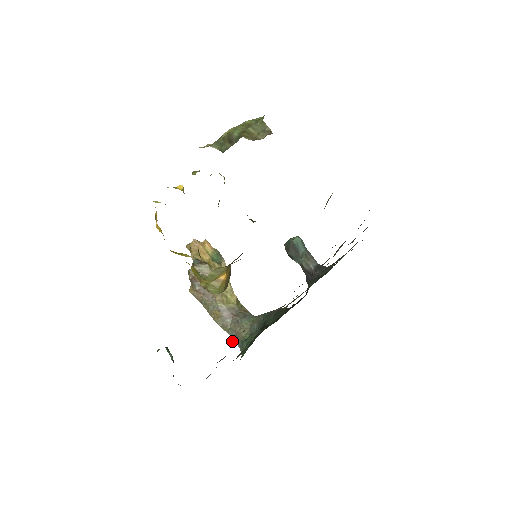
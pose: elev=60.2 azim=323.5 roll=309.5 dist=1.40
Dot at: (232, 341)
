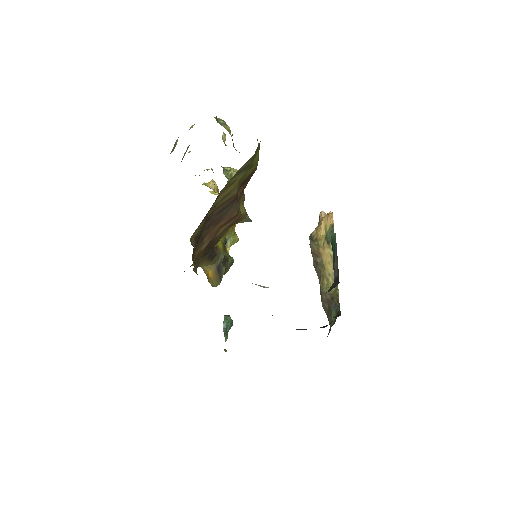
Dot at: occluded
